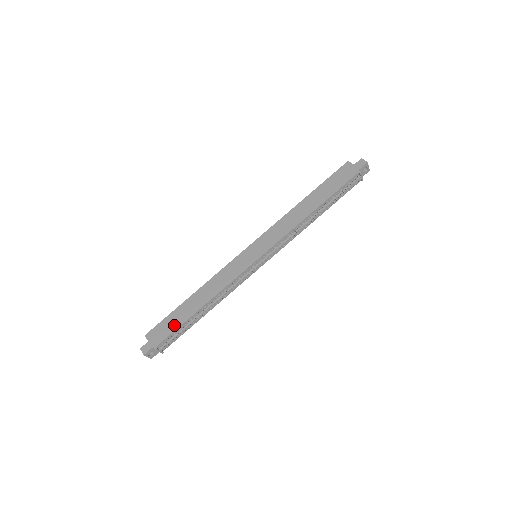
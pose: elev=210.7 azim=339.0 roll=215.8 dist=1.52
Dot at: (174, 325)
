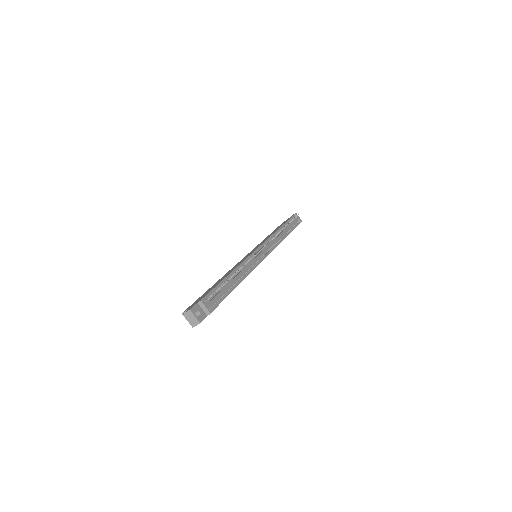
Dot at: (210, 290)
